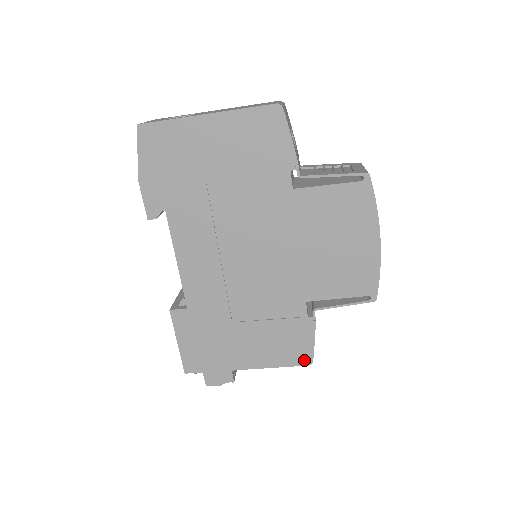
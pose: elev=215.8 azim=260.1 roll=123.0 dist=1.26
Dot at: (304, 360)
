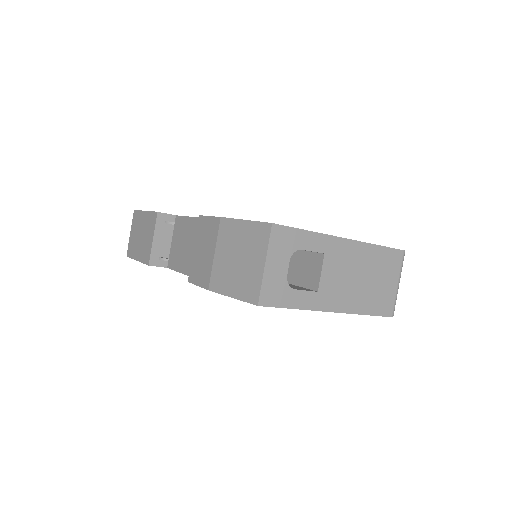
Dot at: occluded
